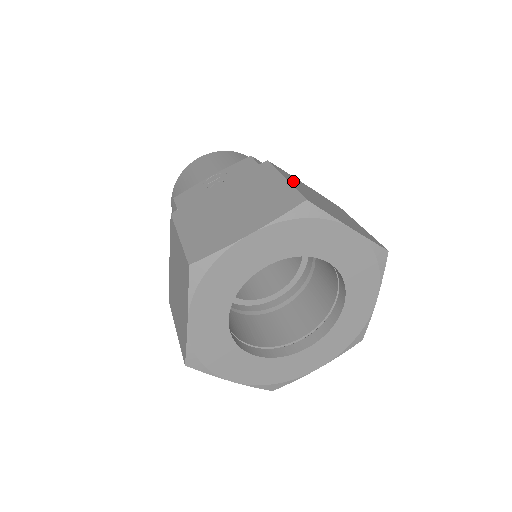
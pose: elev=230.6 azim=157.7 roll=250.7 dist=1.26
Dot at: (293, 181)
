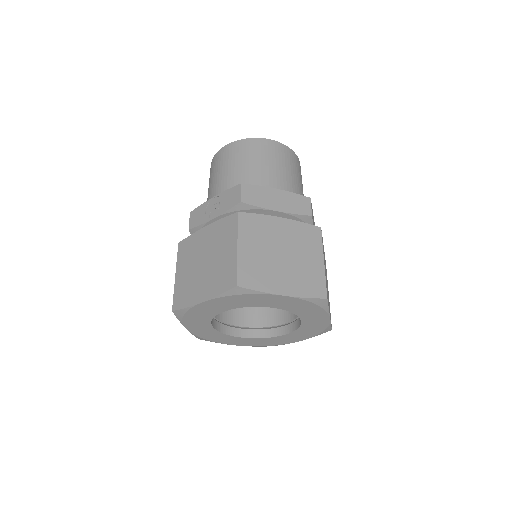
Dot at: (251, 239)
